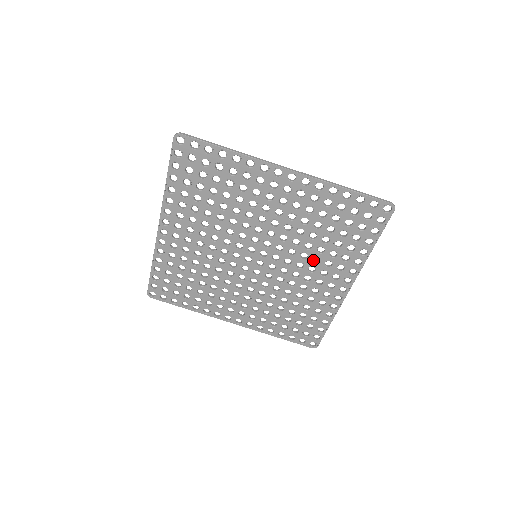
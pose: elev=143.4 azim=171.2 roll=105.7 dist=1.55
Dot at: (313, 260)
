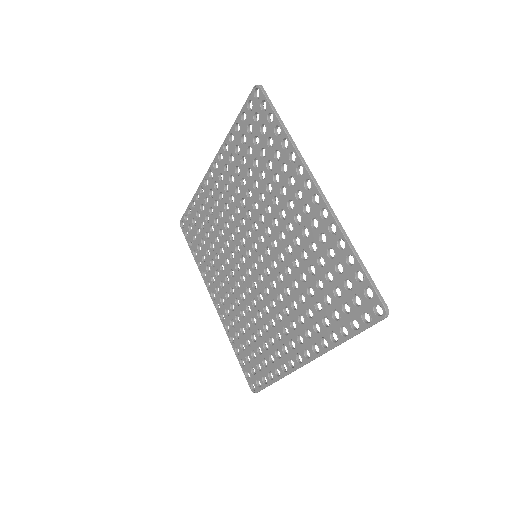
Dot at: (293, 303)
